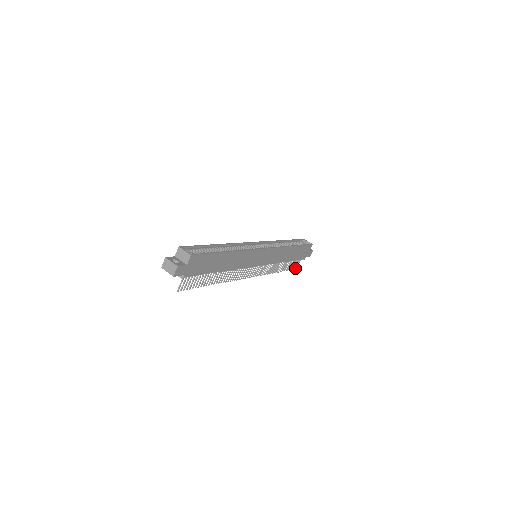
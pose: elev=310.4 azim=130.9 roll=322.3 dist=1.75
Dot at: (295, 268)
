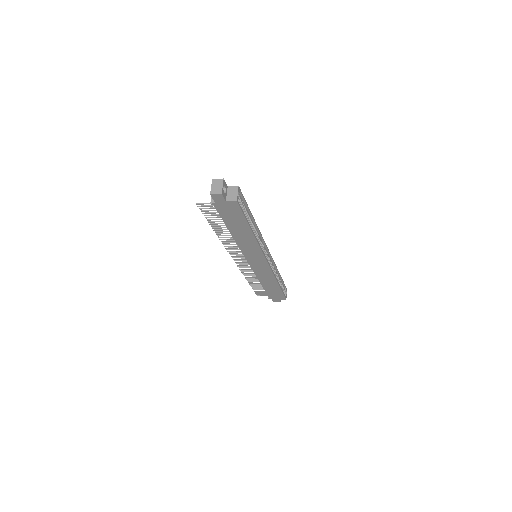
Dot at: (257, 294)
